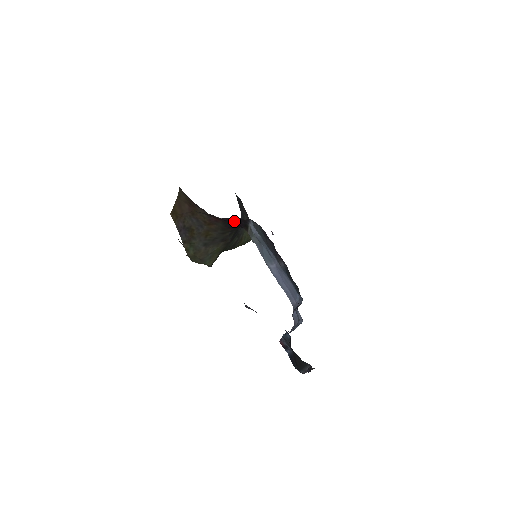
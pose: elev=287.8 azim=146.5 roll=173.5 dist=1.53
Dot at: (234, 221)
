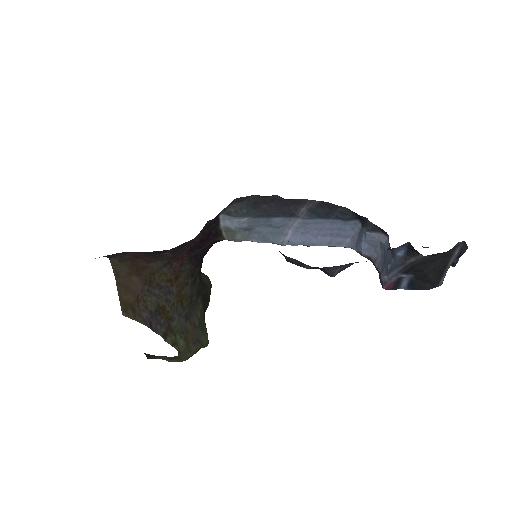
Dot at: (203, 237)
